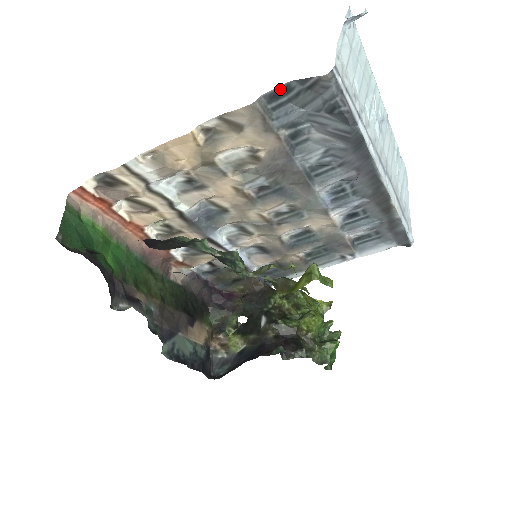
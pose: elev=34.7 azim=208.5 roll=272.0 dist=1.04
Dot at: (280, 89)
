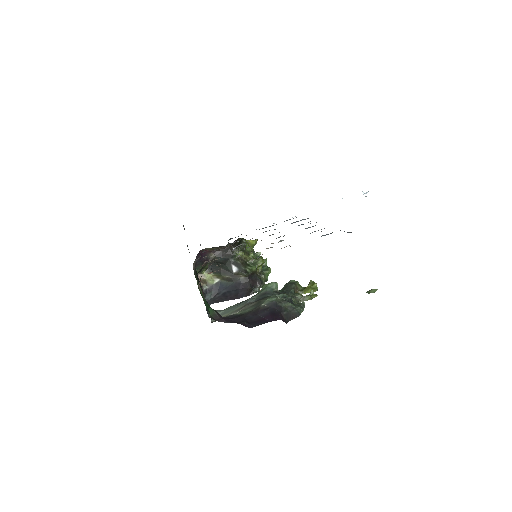
Dot at: occluded
